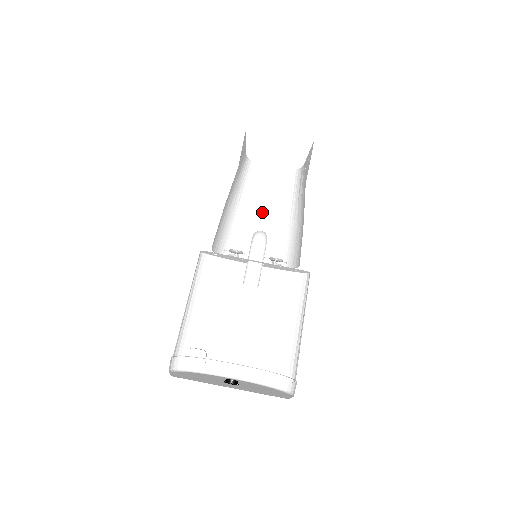
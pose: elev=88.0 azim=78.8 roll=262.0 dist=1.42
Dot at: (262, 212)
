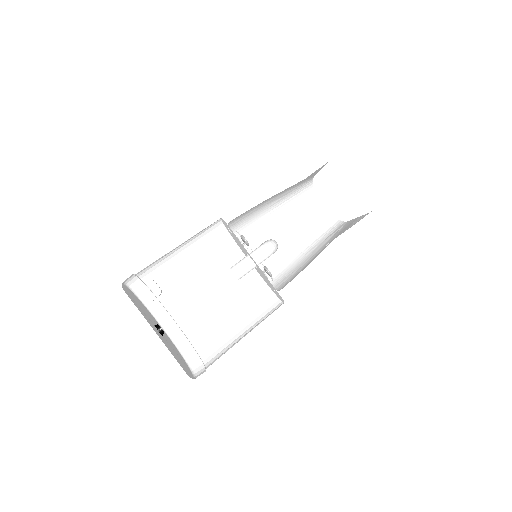
Dot at: (288, 228)
